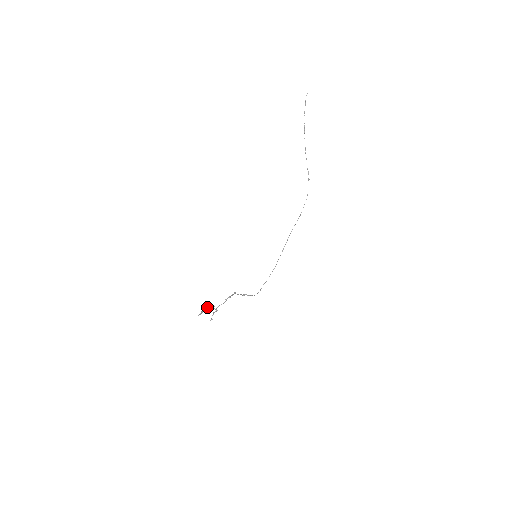
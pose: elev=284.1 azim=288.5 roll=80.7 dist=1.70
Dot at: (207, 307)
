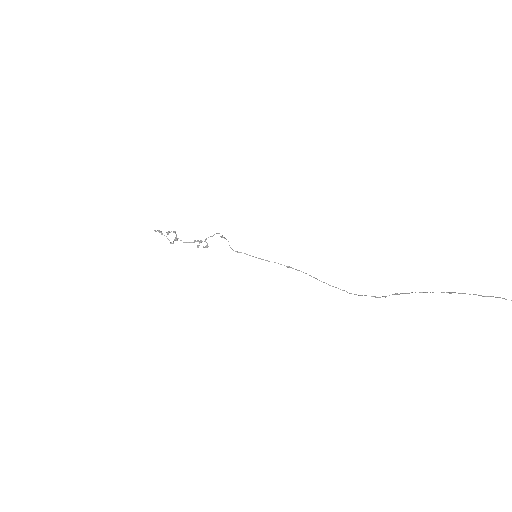
Dot at: (167, 238)
